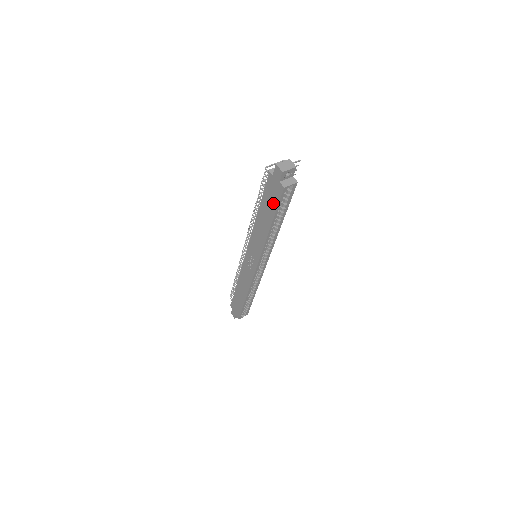
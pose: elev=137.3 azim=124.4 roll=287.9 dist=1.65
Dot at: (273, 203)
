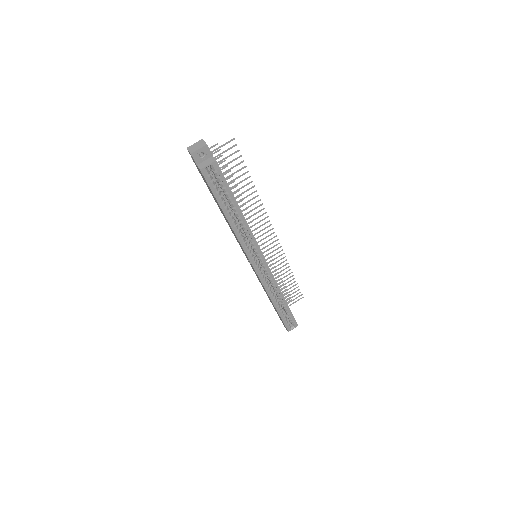
Dot at: occluded
